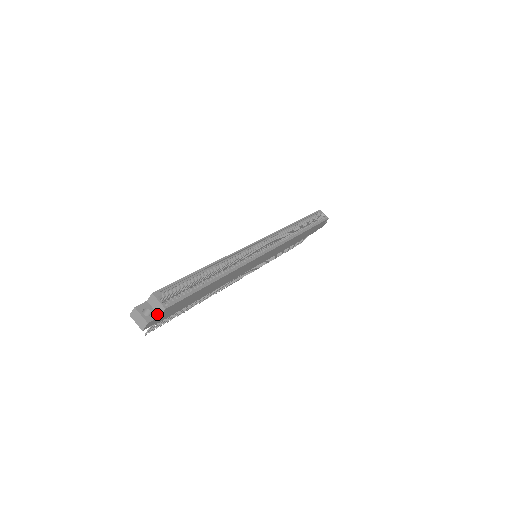
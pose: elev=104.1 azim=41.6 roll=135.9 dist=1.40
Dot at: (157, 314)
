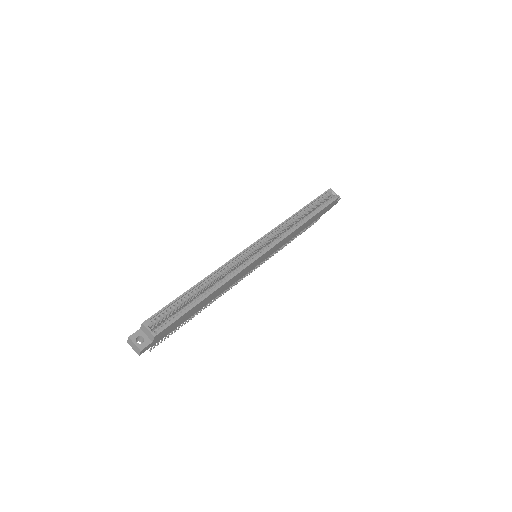
Dot at: (150, 340)
